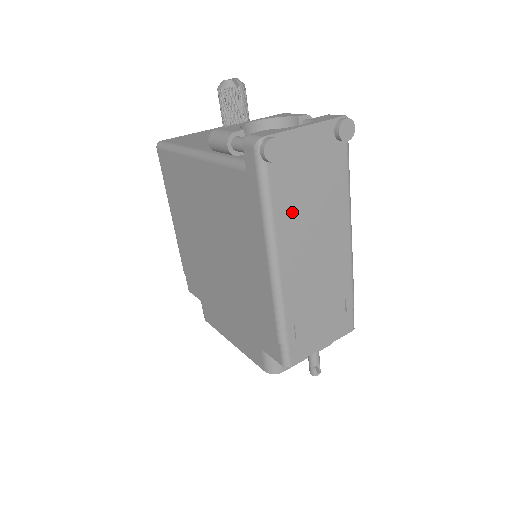
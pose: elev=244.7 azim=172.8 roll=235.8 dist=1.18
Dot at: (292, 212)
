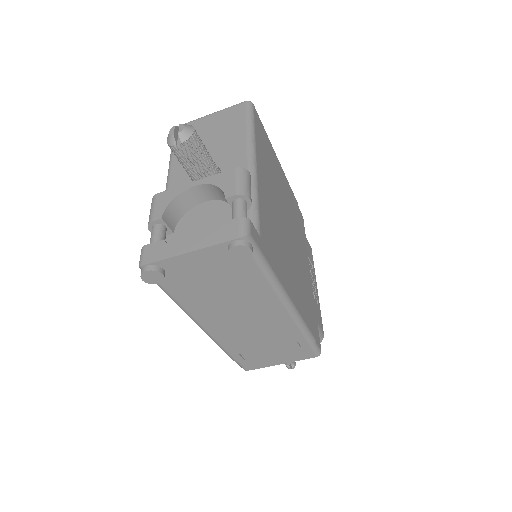
Dot at: (202, 302)
